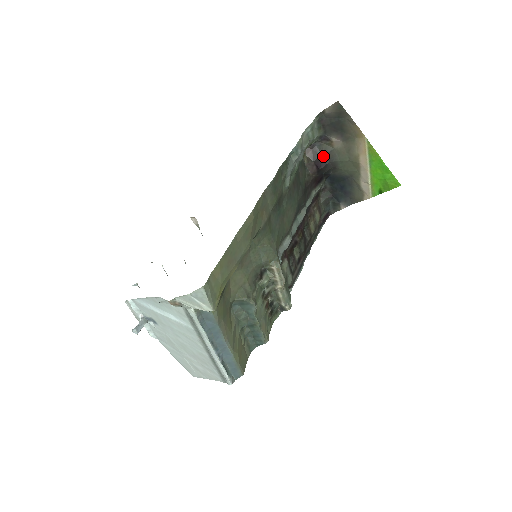
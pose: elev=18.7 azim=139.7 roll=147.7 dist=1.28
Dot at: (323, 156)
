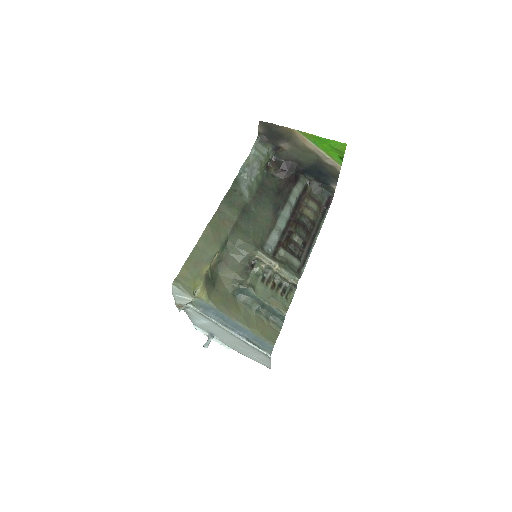
Dot at: (285, 161)
